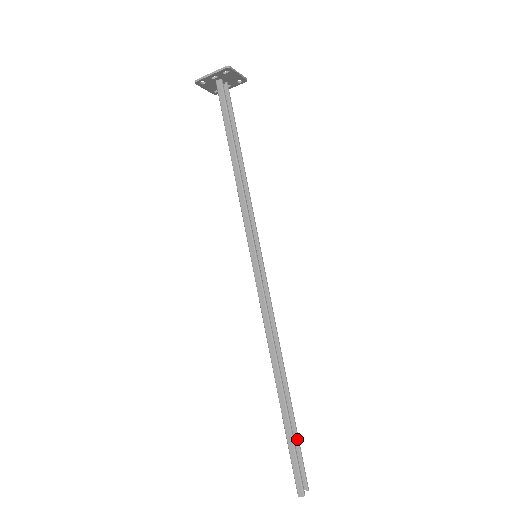
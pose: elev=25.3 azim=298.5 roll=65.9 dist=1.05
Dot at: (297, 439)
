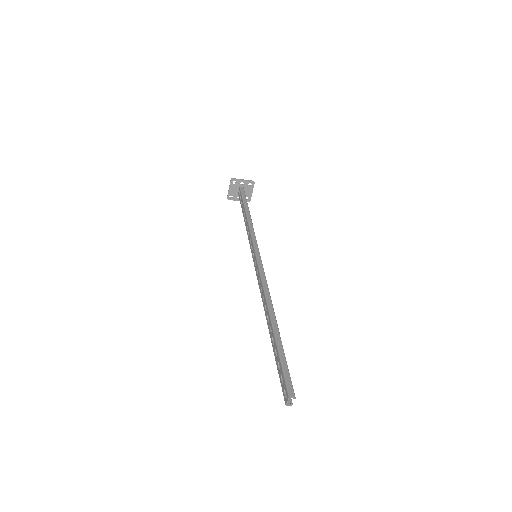
Dot at: occluded
